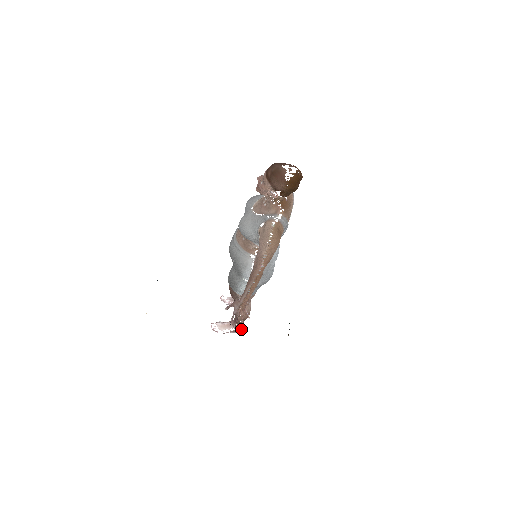
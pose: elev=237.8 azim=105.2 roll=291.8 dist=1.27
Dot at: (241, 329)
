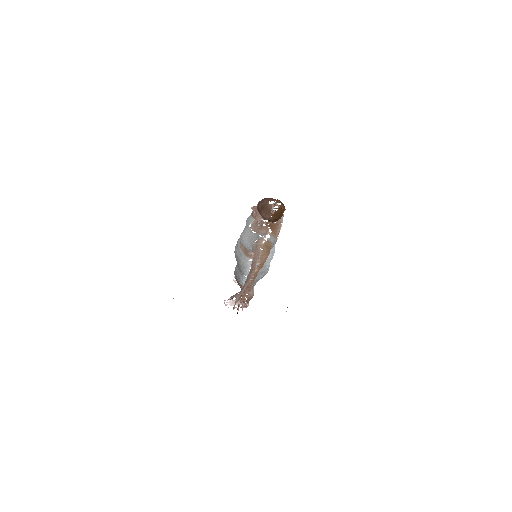
Dot at: (248, 305)
